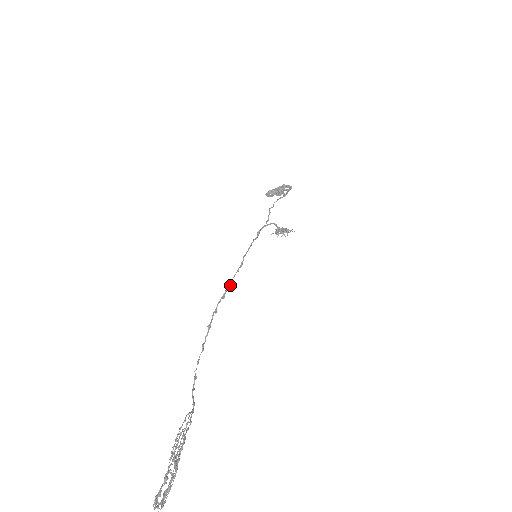
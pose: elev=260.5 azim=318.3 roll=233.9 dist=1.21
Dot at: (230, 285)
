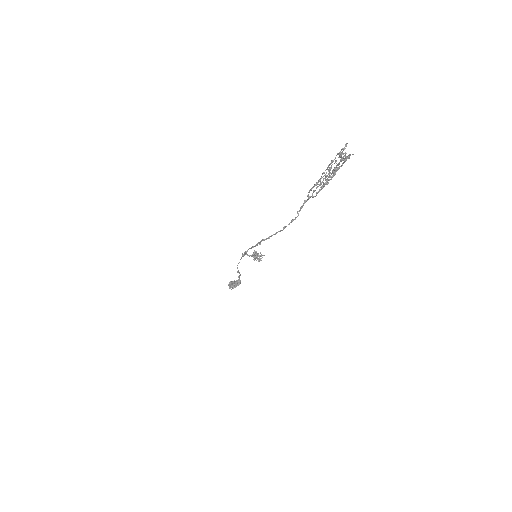
Dot at: (256, 245)
